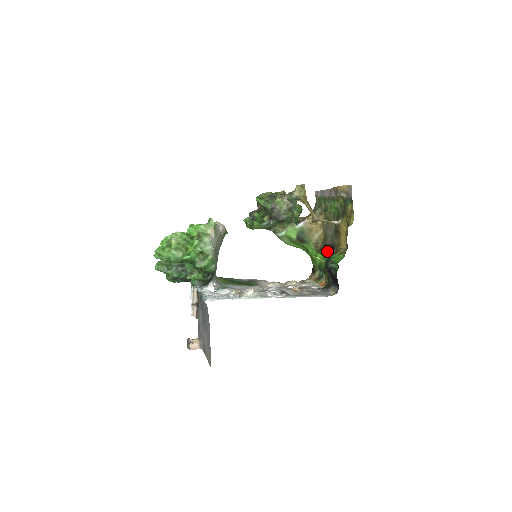
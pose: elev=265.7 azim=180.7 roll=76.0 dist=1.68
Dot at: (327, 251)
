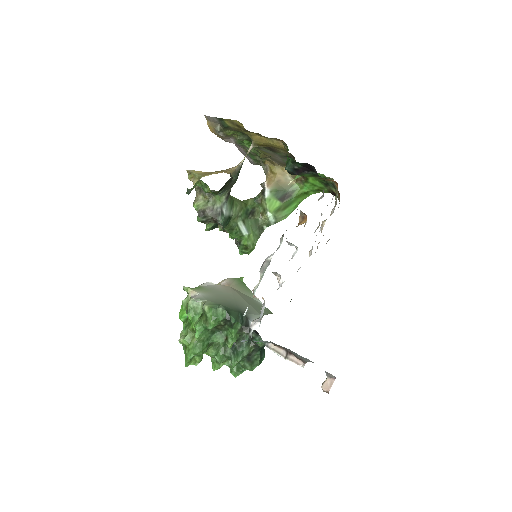
Dot at: occluded
